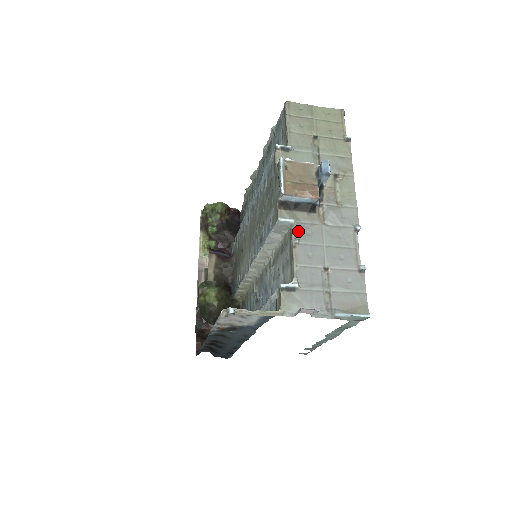
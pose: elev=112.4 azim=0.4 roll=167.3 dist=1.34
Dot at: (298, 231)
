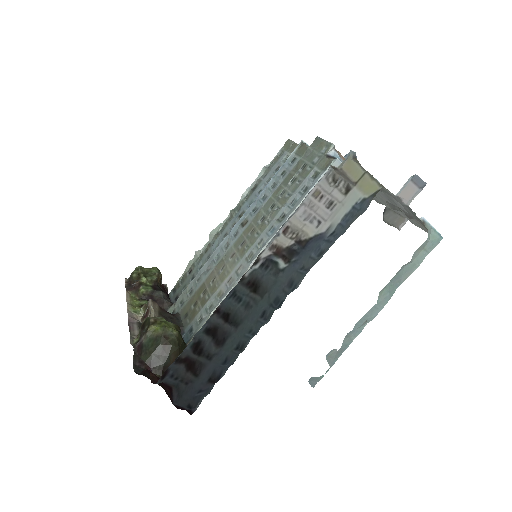
Dot at: occluded
